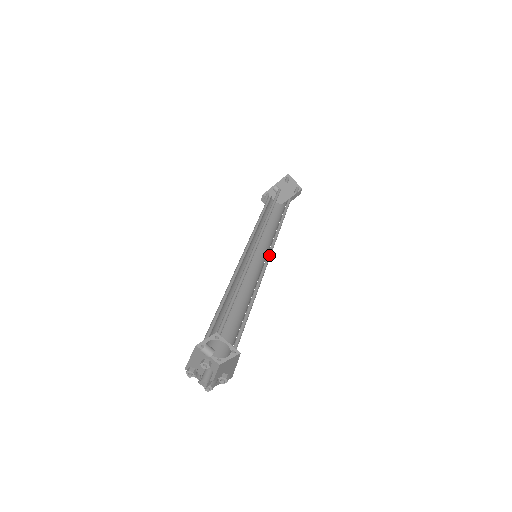
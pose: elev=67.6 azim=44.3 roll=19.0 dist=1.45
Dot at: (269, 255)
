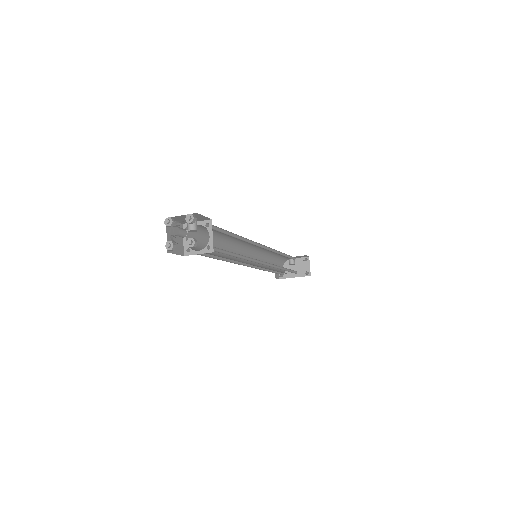
Dot at: occluded
